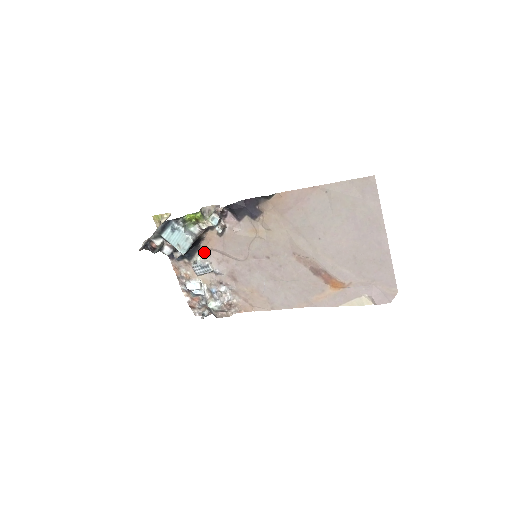
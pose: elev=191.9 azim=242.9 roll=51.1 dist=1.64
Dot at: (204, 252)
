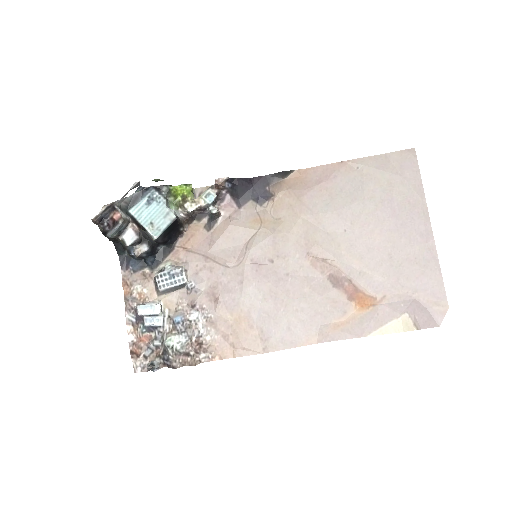
Dot at: (178, 255)
